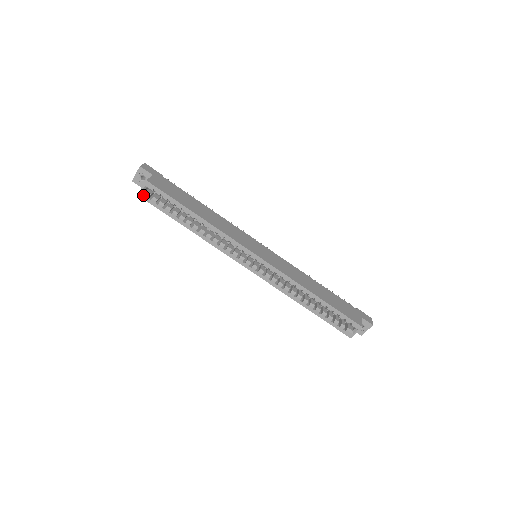
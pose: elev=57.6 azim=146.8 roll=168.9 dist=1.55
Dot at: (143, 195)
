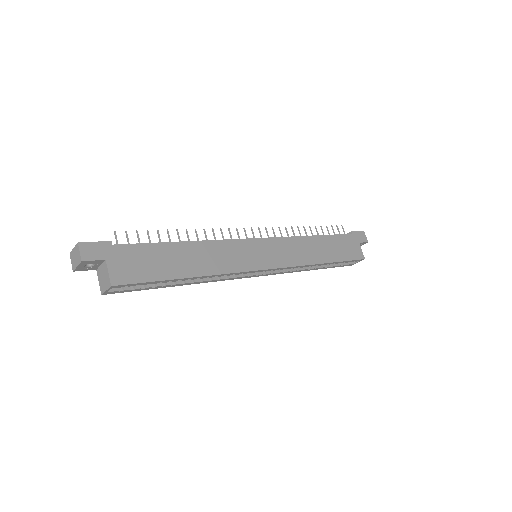
Dot at: (109, 293)
